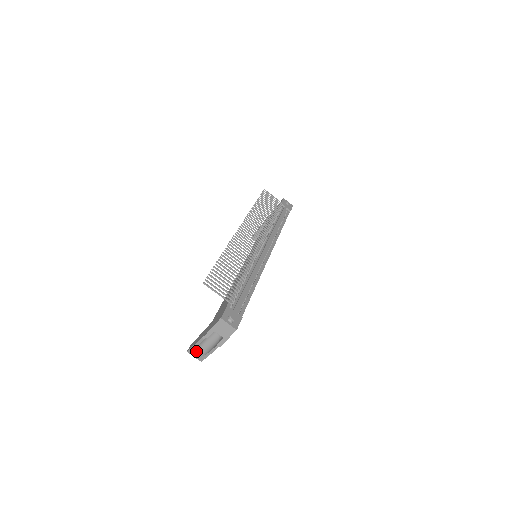
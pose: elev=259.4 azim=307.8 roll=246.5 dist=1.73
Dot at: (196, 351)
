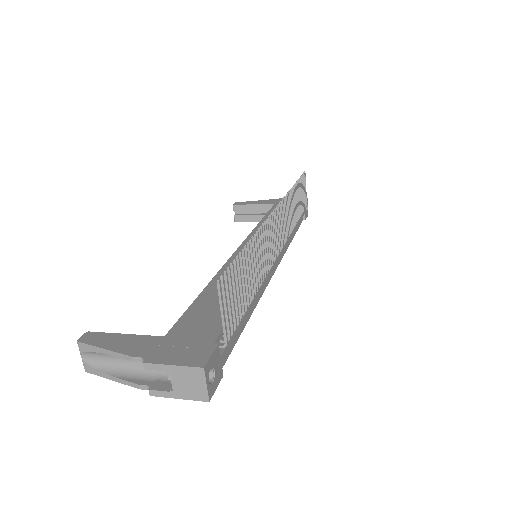
Dot at: (94, 353)
